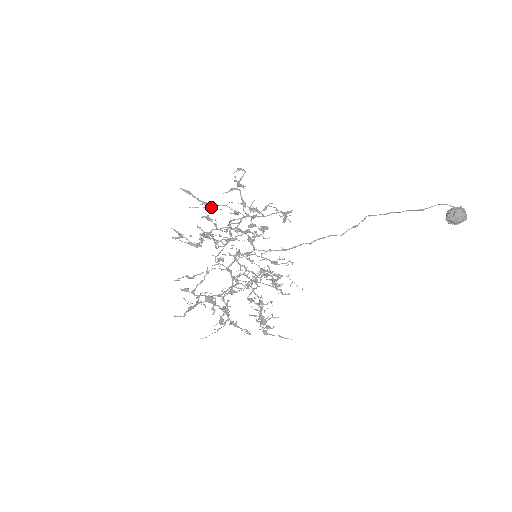
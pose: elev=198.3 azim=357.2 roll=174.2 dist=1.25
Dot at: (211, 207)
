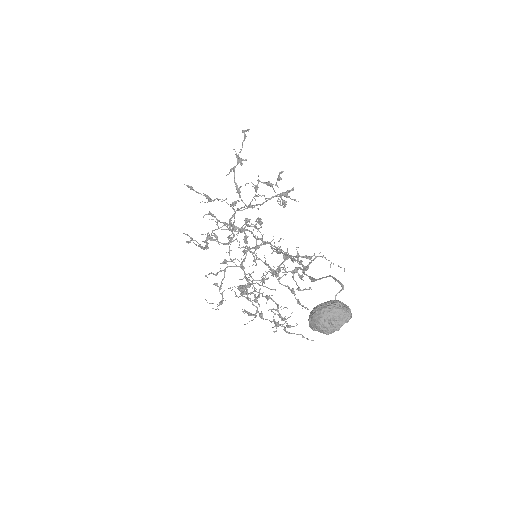
Dot at: (211, 201)
